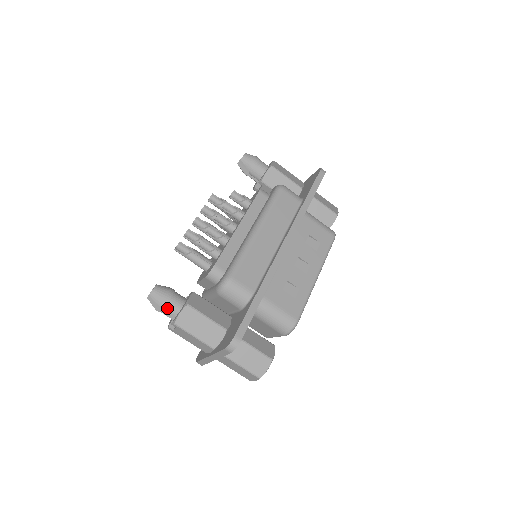
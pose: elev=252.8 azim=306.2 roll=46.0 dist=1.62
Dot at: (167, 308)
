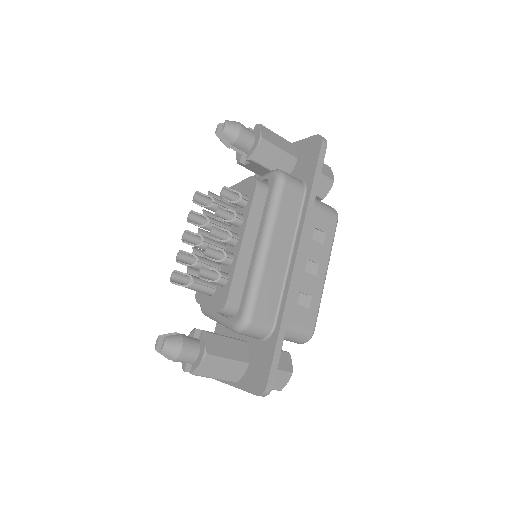
Dot at: (183, 360)
